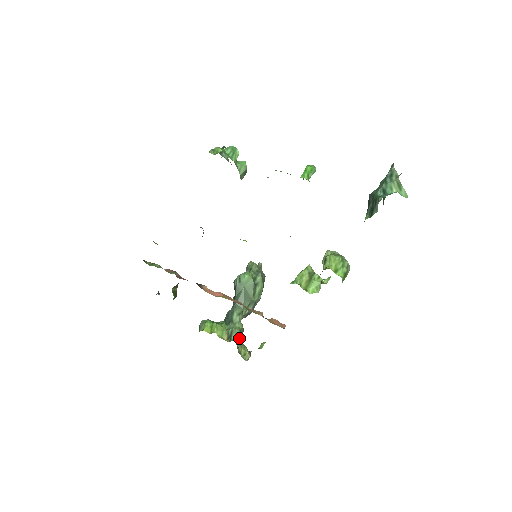
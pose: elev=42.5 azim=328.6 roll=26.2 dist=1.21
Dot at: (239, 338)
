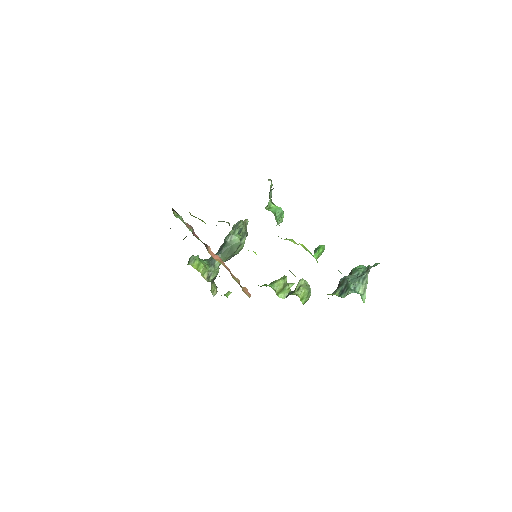
Dot at: (214, 279)
